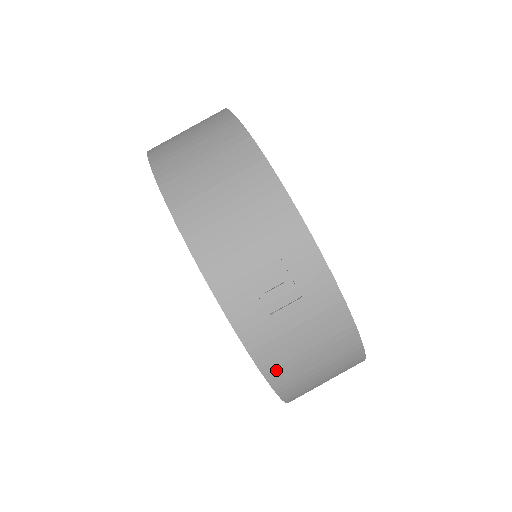
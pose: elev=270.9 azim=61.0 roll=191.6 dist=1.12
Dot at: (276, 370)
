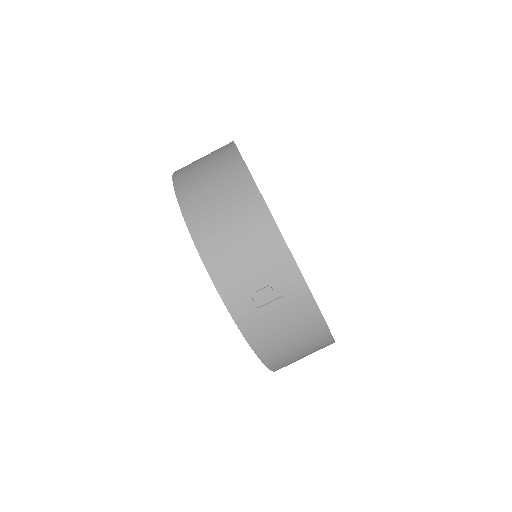
Dot at: (263, 347)
